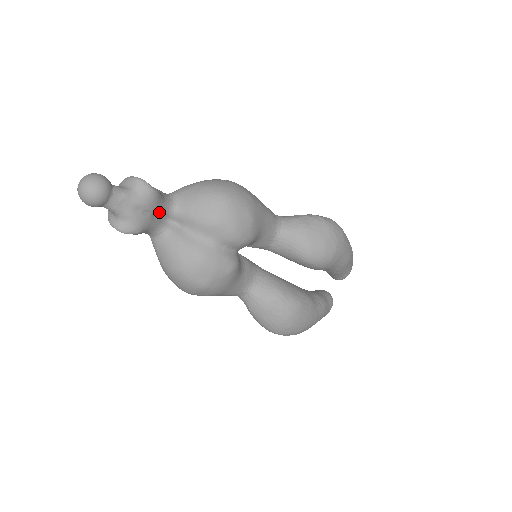
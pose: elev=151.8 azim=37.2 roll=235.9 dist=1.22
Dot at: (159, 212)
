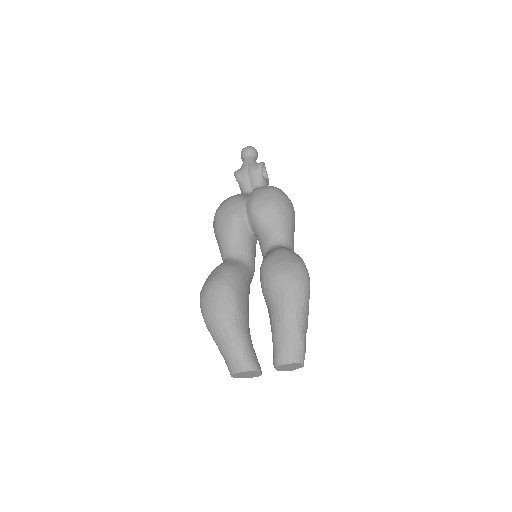
Dot at: (253, 181)
